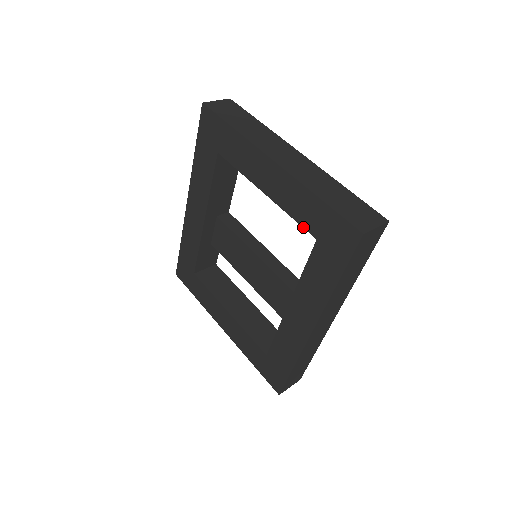
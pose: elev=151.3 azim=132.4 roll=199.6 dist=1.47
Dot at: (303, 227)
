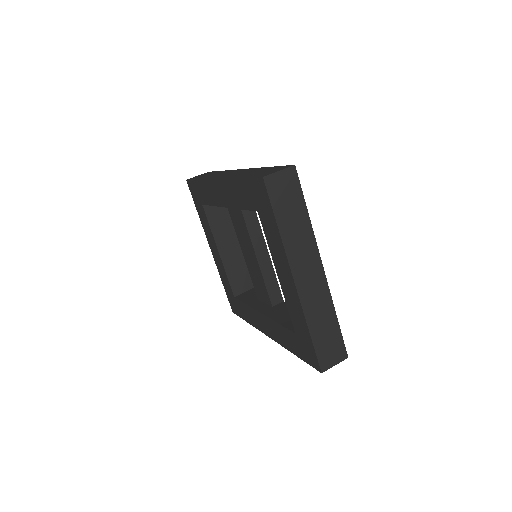
Dot at: (291, 320)
